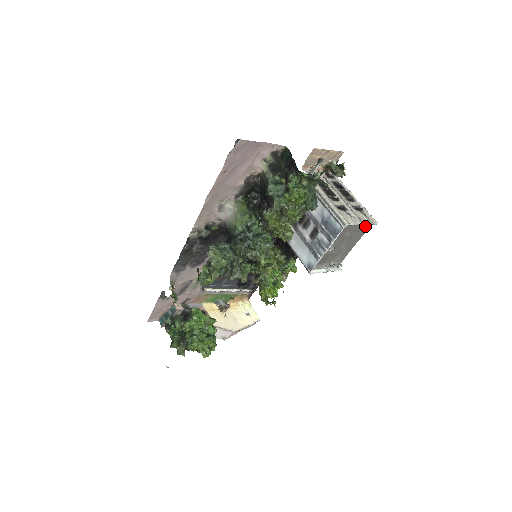
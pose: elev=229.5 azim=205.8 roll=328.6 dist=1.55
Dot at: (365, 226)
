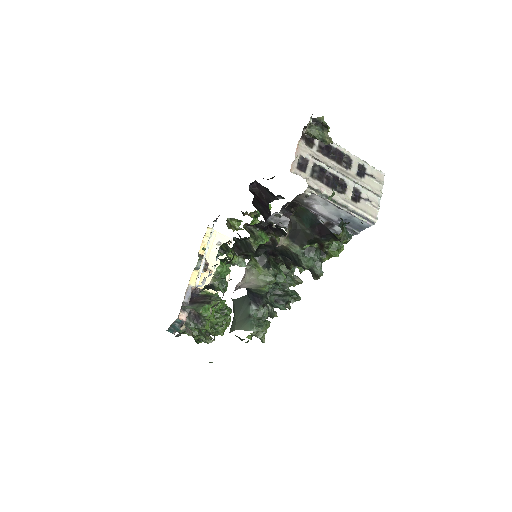
Dot at: occluded
